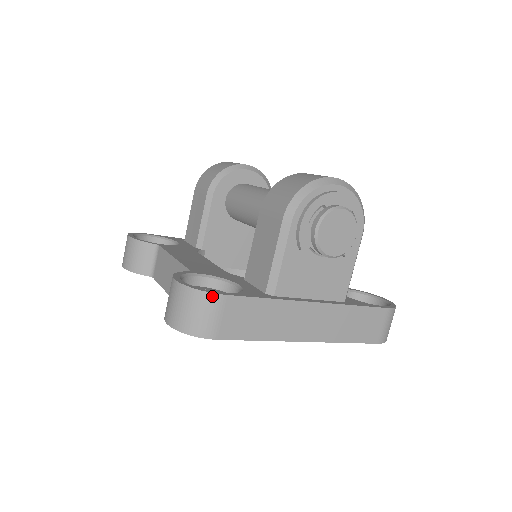
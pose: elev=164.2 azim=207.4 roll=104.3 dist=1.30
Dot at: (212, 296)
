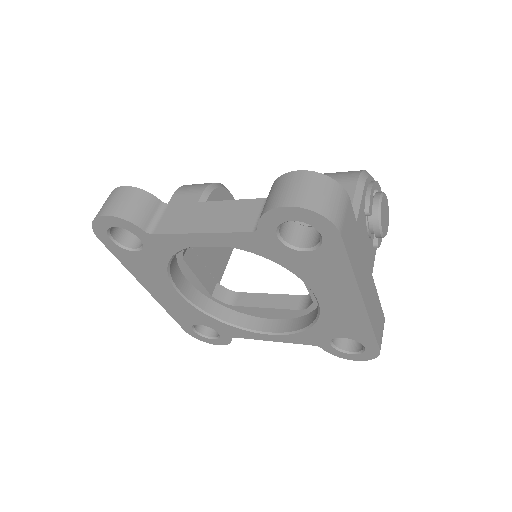
Dot at: (343, 191)
